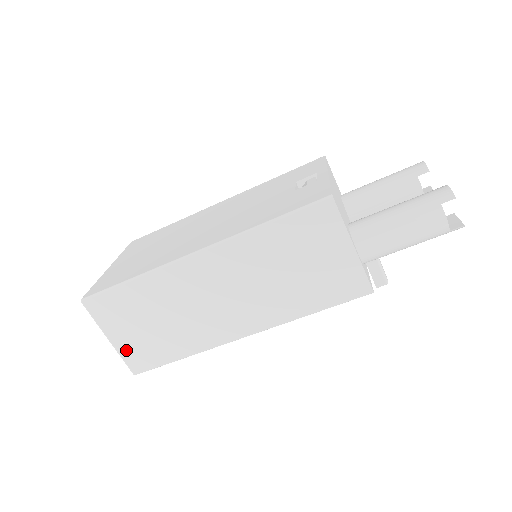
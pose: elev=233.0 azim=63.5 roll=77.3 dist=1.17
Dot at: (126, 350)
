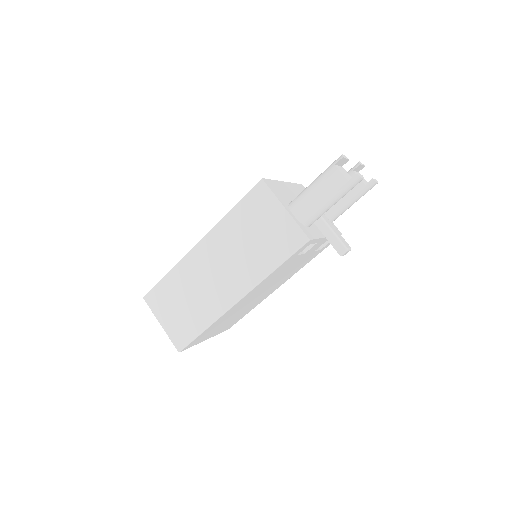
Dot at: (171, 331)
